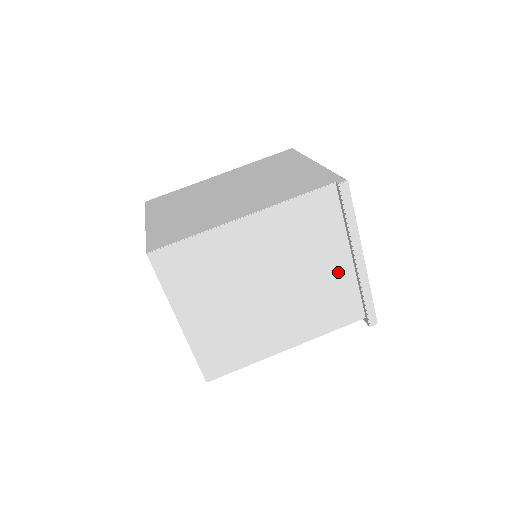
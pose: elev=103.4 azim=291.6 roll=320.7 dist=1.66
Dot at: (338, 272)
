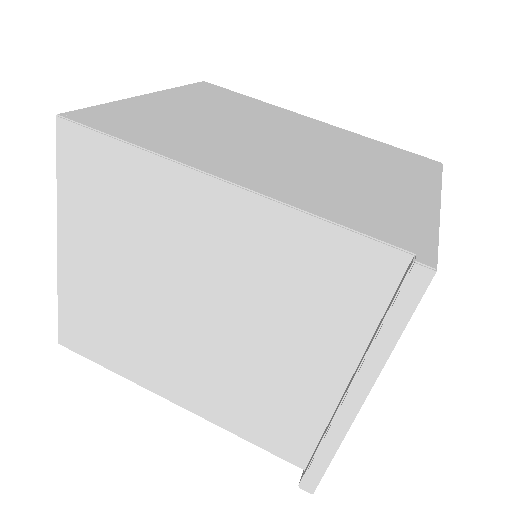
Dot at: (310, 383)
